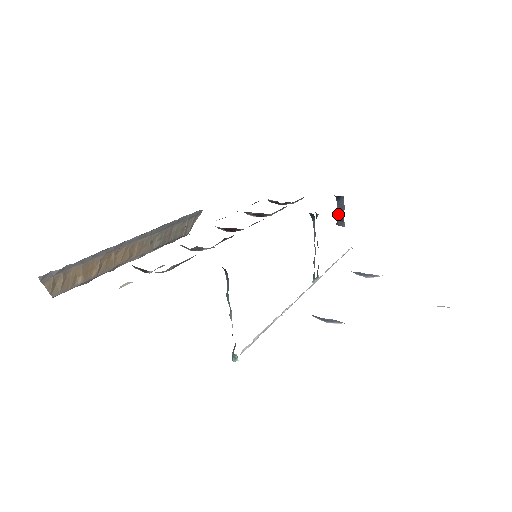
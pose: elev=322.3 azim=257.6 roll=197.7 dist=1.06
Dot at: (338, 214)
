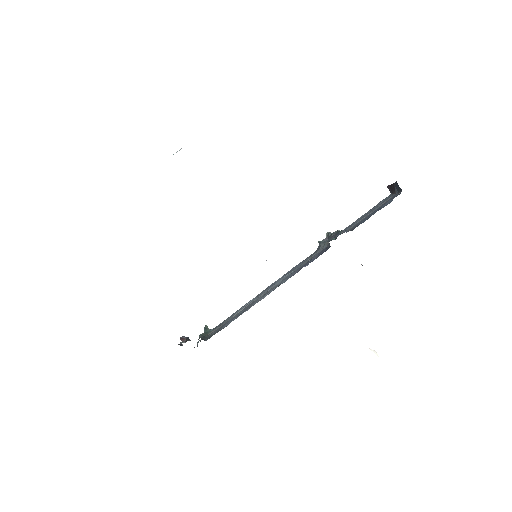
Dot at: (392, 186)
